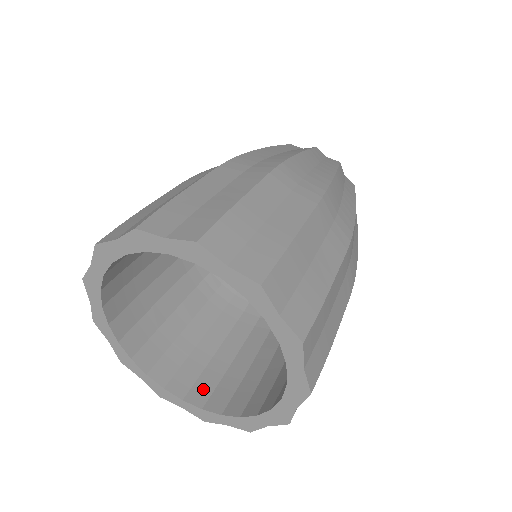
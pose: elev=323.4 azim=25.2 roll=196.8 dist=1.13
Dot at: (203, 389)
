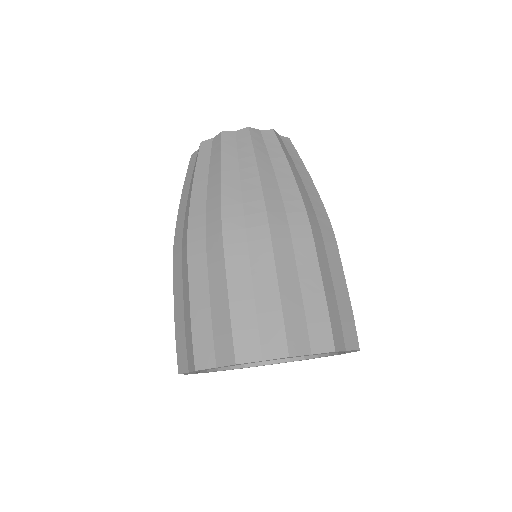
Dot at: occluded
